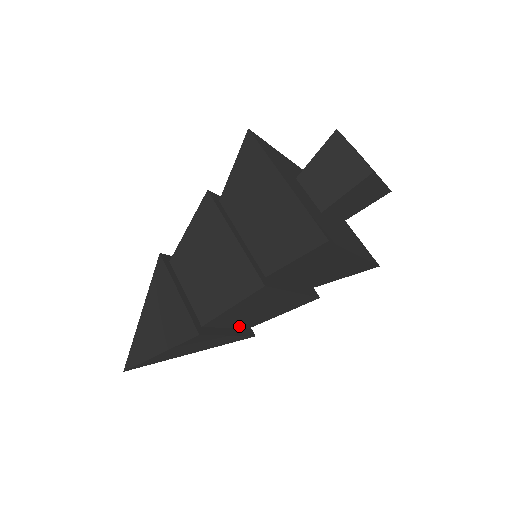
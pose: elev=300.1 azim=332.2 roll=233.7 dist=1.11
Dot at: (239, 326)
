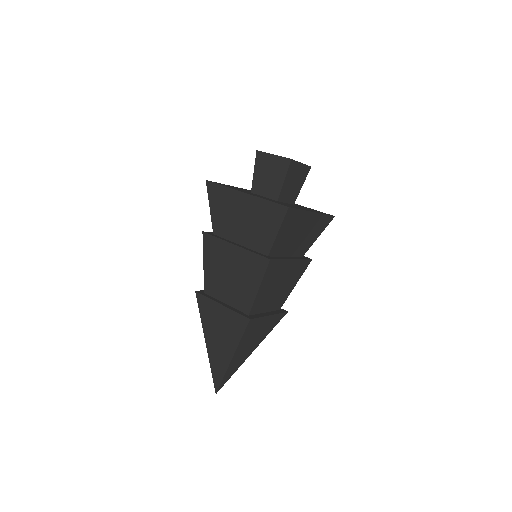
Dot at: (273, 308)
